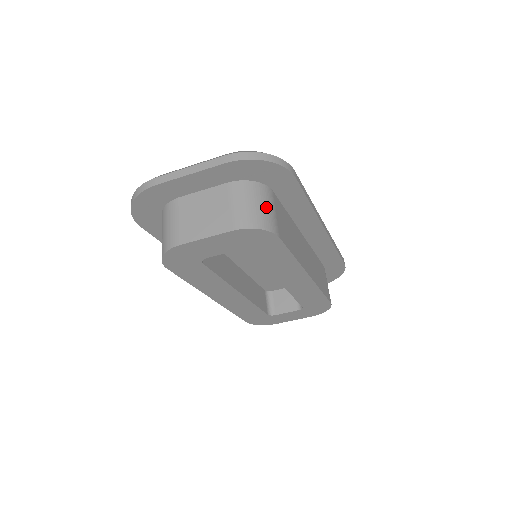
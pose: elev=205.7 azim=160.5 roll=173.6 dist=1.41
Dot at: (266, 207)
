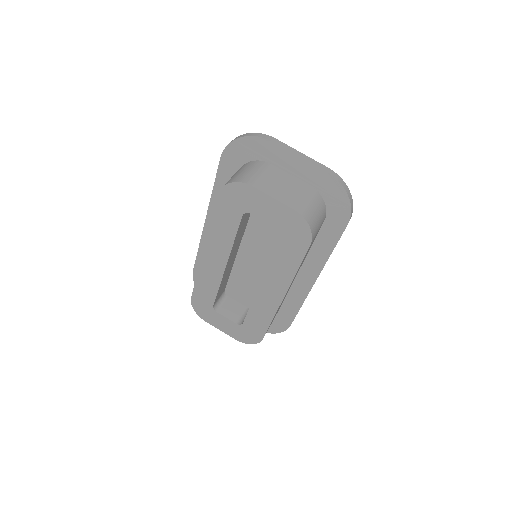
Dot at: (319, 221)
